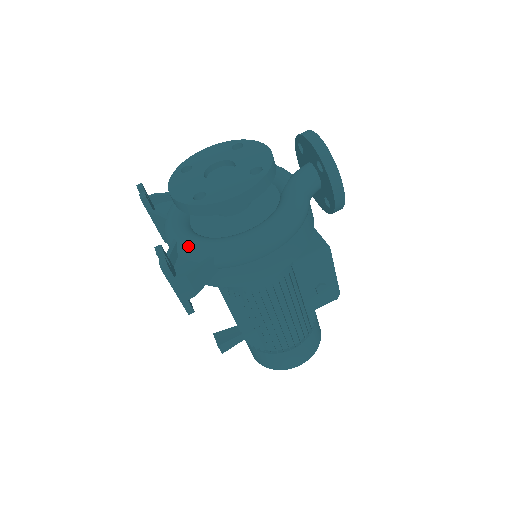
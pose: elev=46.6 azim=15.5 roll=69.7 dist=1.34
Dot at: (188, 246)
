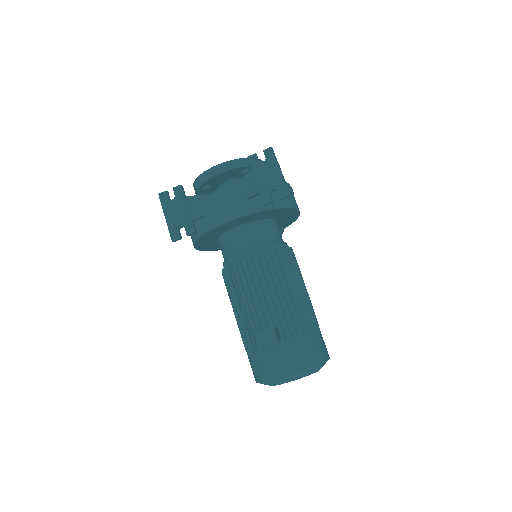
Dot at: occluded
